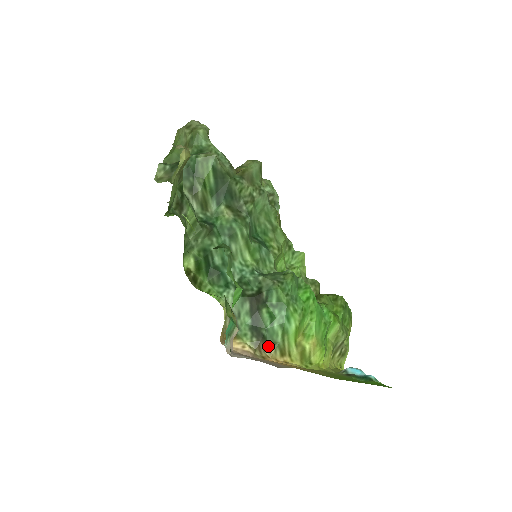
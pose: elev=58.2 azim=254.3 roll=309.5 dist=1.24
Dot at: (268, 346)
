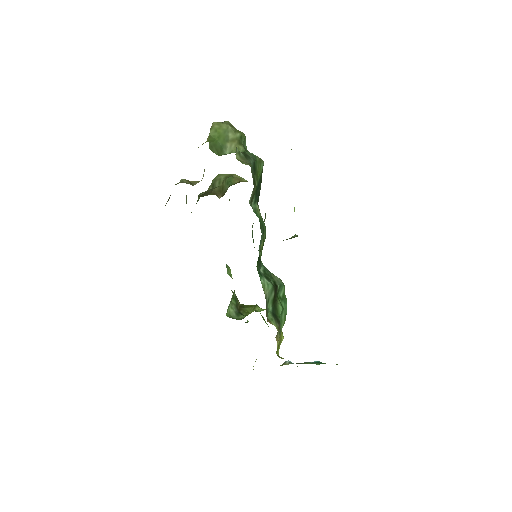
Dot at: (278, 332)
